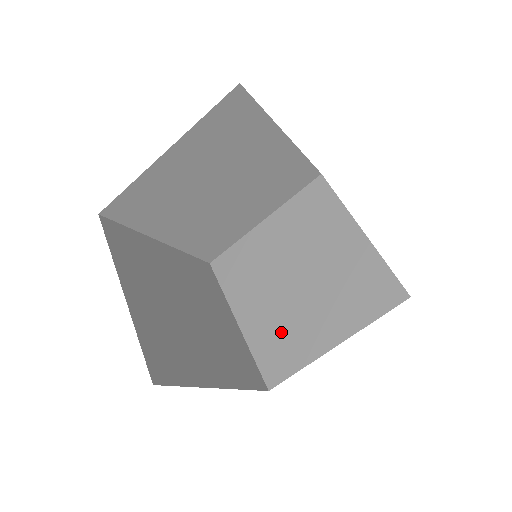
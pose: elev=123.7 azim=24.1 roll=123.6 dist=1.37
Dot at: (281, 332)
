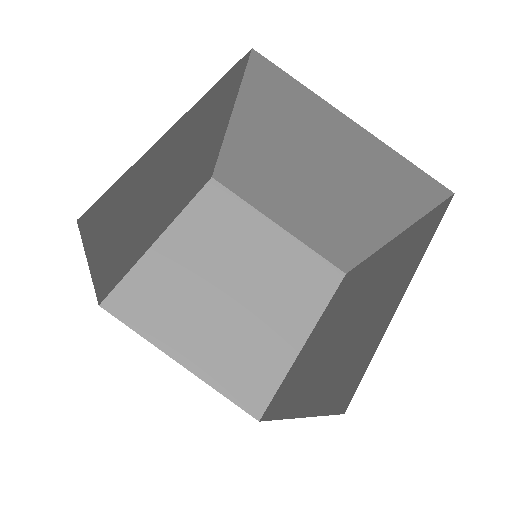
Dot at: (327, 232)
